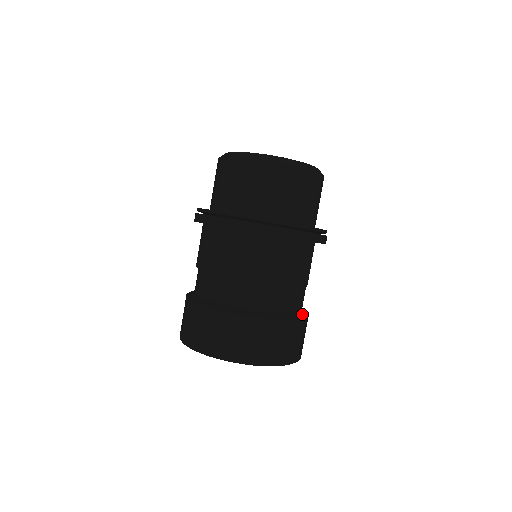
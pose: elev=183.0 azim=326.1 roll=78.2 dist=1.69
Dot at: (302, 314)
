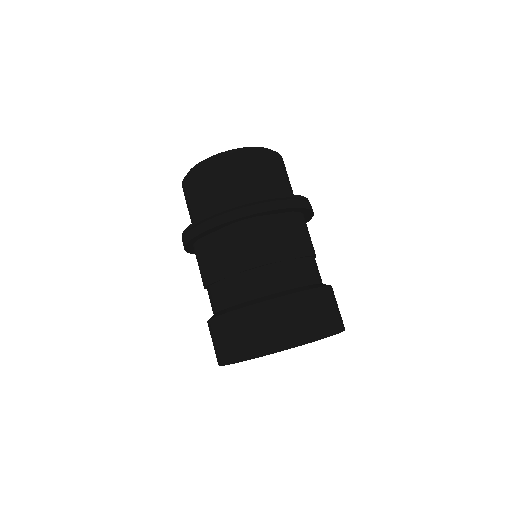
Dot at: (325, 284)
